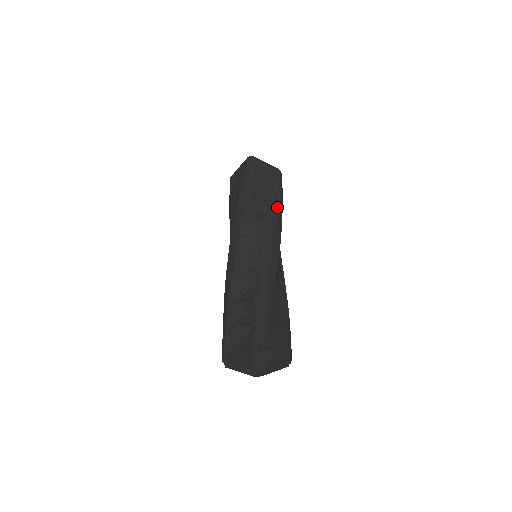
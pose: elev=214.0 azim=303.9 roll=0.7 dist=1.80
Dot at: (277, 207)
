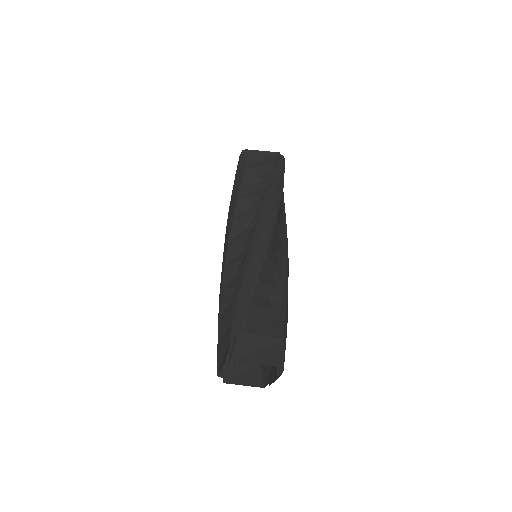
Dot at: (268, 198)
